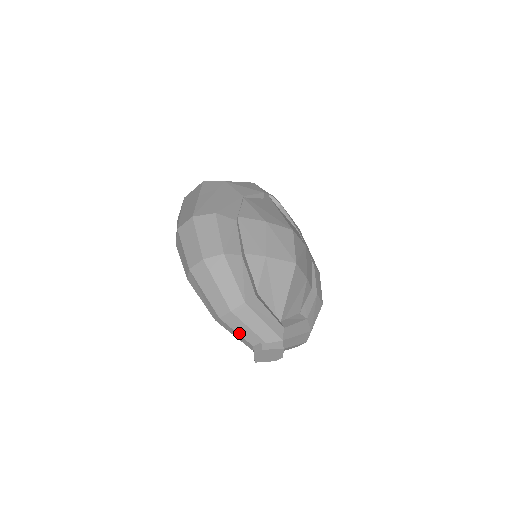
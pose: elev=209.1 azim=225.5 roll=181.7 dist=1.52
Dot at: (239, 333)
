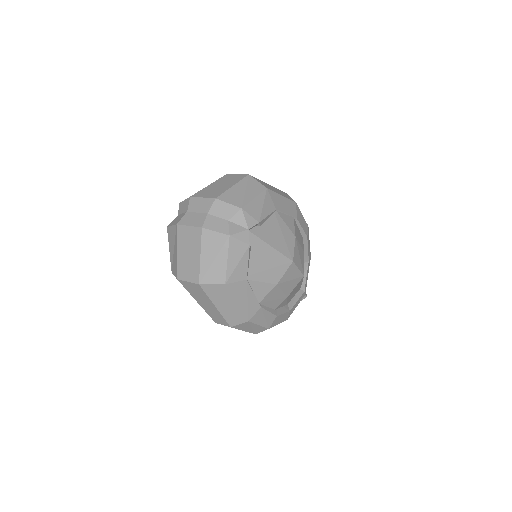
Dot at: occluded
